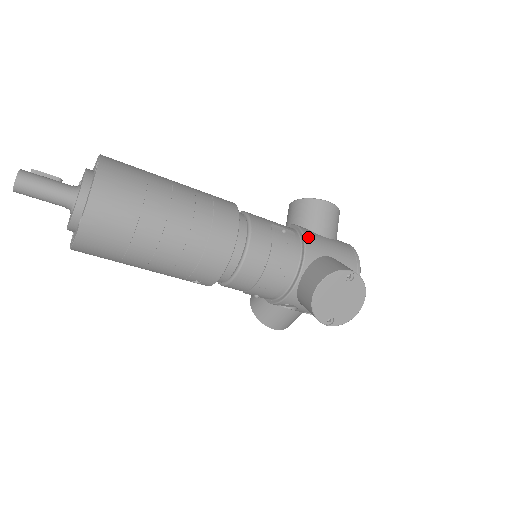
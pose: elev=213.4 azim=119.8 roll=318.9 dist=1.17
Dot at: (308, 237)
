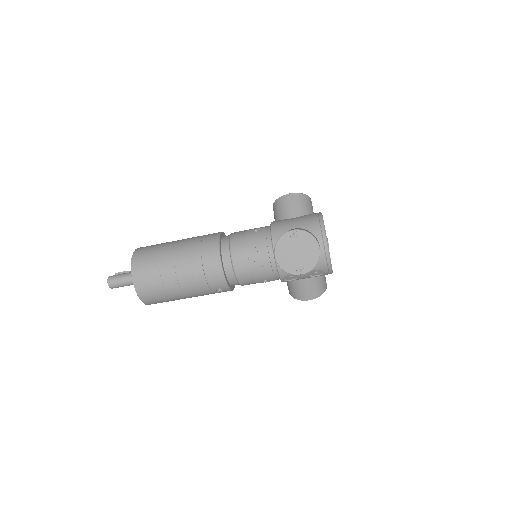
Dot at: (274, 225)
